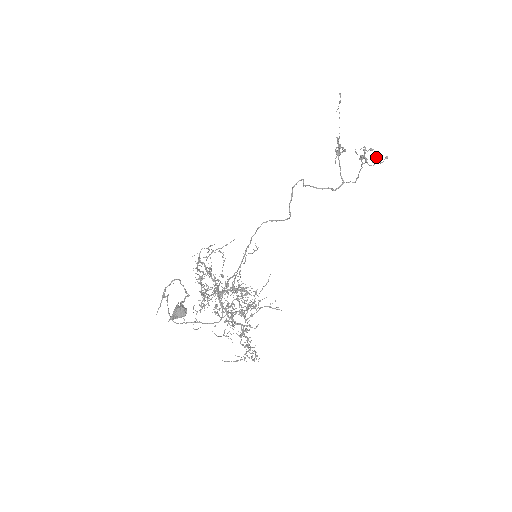
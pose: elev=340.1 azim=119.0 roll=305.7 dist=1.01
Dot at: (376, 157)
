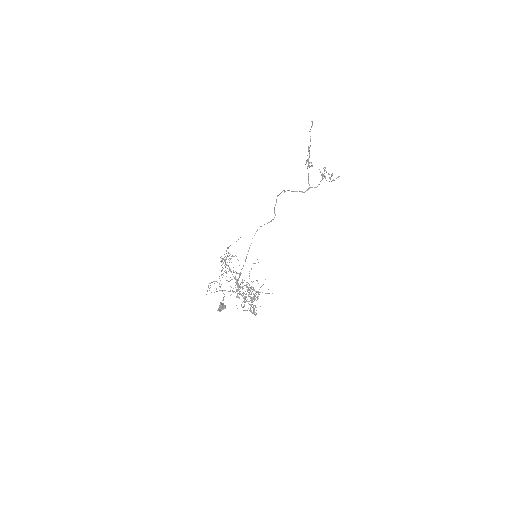
Dot at: occluded
